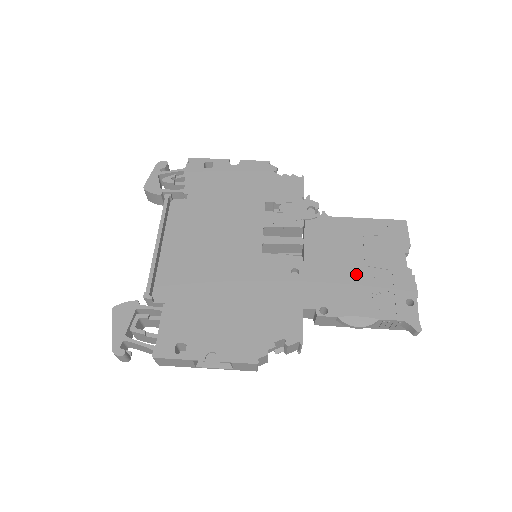
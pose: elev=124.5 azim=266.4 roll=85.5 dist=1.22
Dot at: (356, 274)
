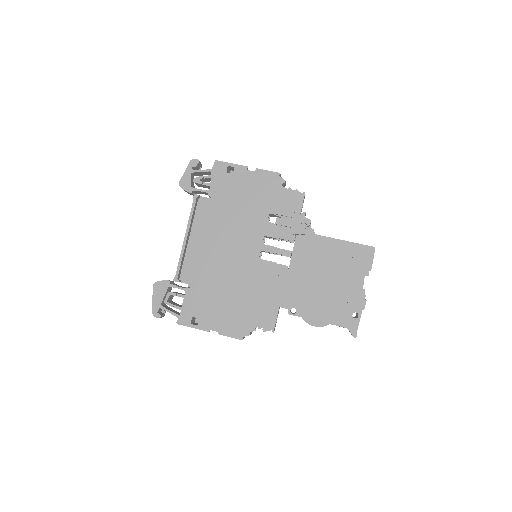
Dot at: (323, 287)
